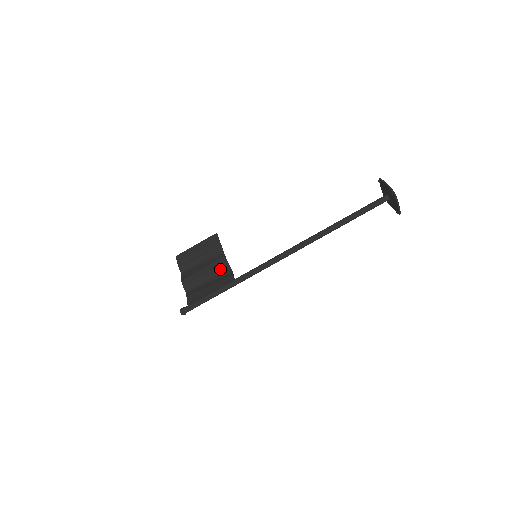
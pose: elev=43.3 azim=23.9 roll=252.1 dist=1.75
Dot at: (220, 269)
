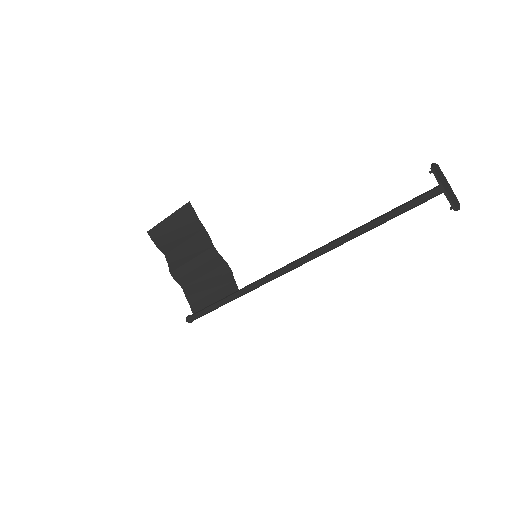
Dot at: (213, 264)
